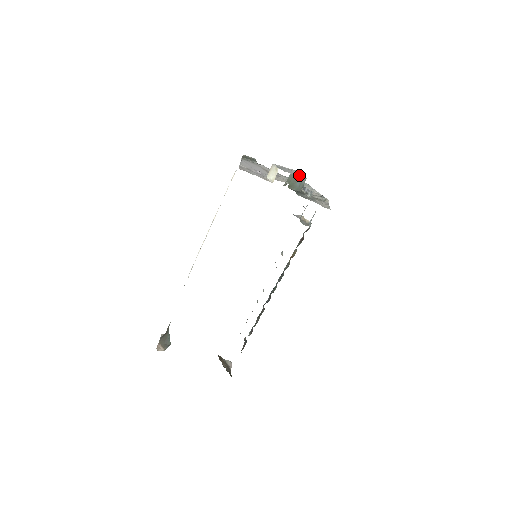
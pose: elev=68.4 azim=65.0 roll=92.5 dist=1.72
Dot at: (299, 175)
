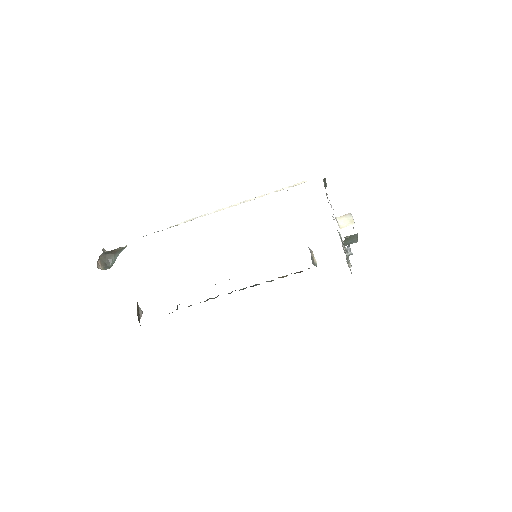
Dot at: occluded
